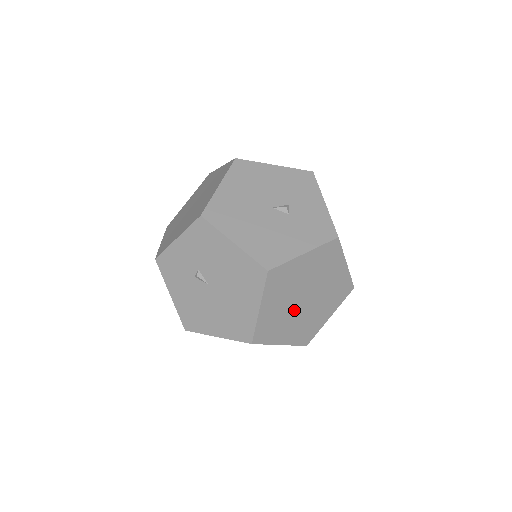
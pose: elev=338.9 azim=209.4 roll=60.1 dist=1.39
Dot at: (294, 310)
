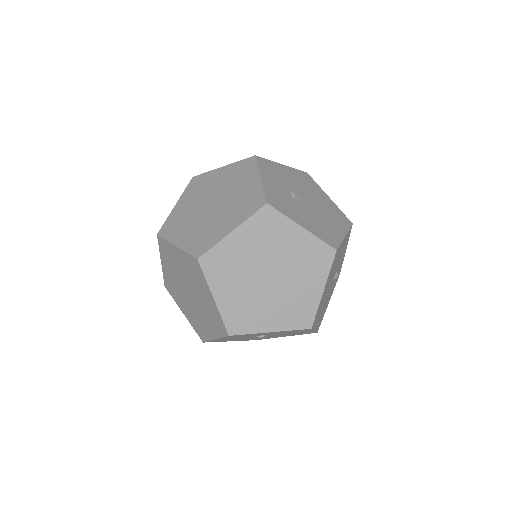
Dot at: occluded
